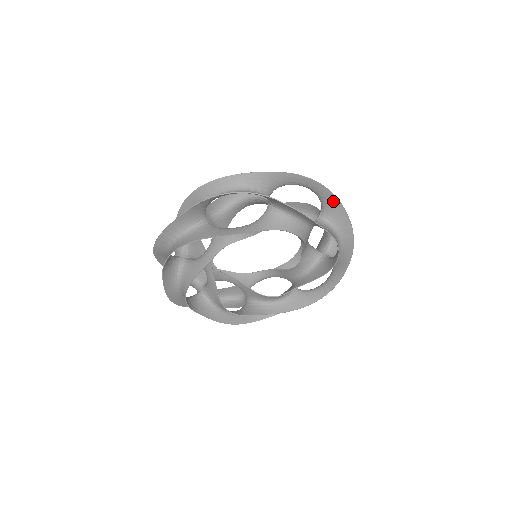
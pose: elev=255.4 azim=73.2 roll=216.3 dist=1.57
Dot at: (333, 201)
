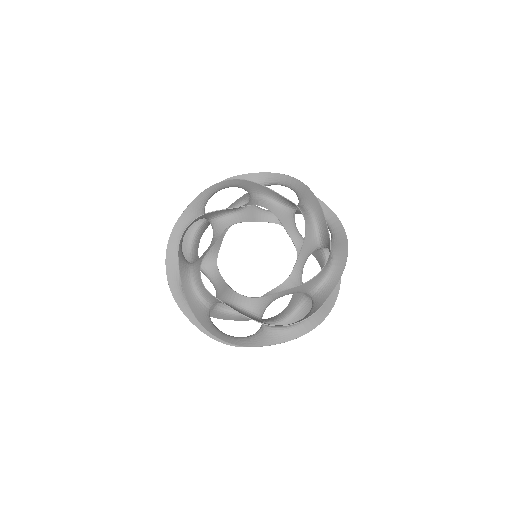
Dot at: (342, 235)
